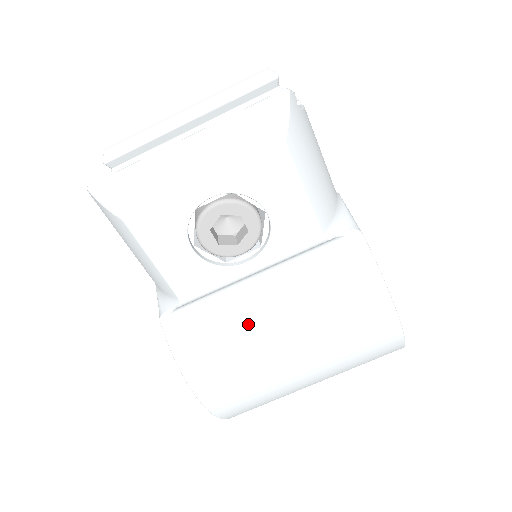
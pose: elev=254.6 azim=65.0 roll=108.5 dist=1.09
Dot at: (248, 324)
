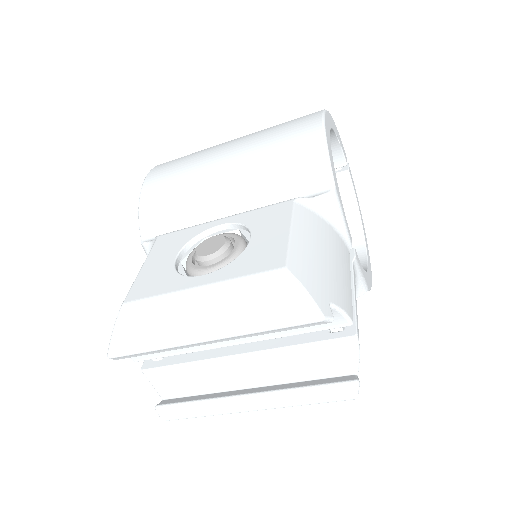
Dot at: occluded
